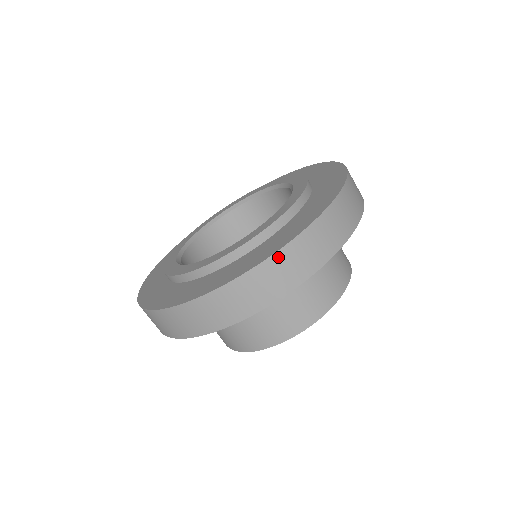
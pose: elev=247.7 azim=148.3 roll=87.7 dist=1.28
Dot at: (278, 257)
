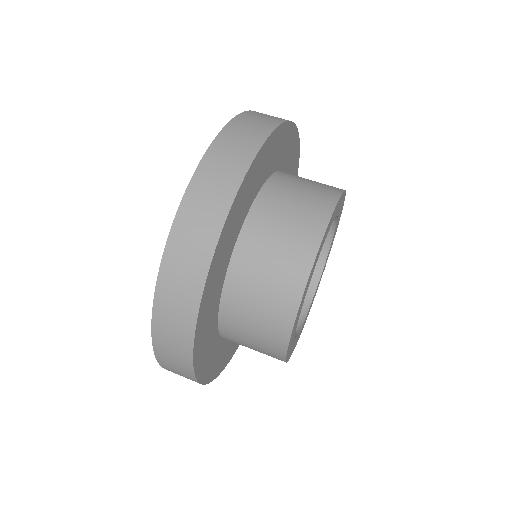
Dot at: occluded
